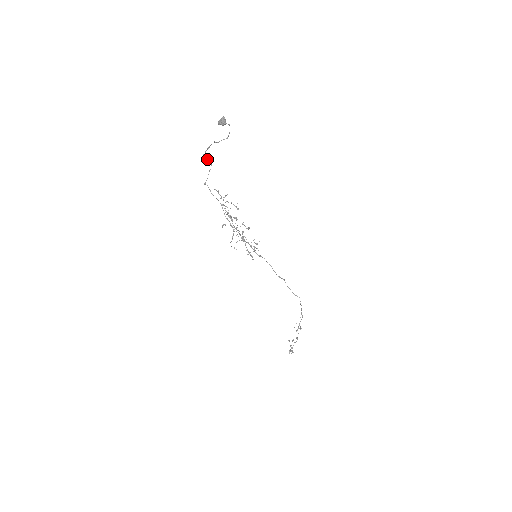
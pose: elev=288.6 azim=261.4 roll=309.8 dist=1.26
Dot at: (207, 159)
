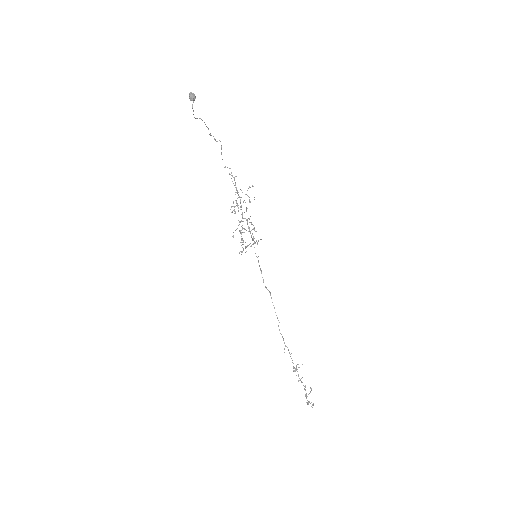
Dot at: (215, 140)
